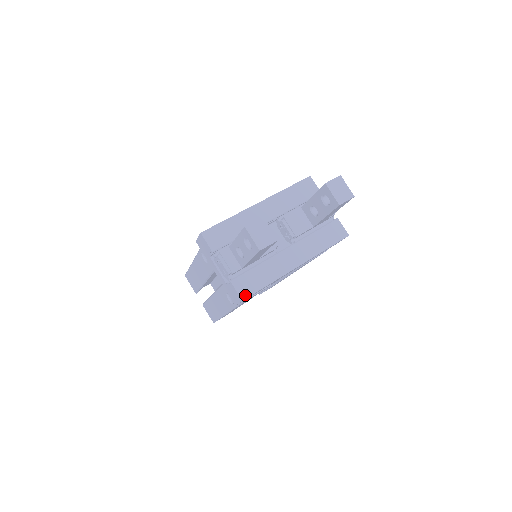
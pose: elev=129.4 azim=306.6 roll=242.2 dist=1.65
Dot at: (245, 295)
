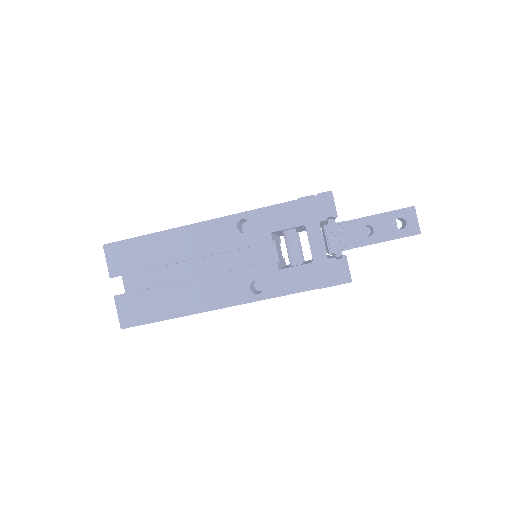
Dot at: occluded
